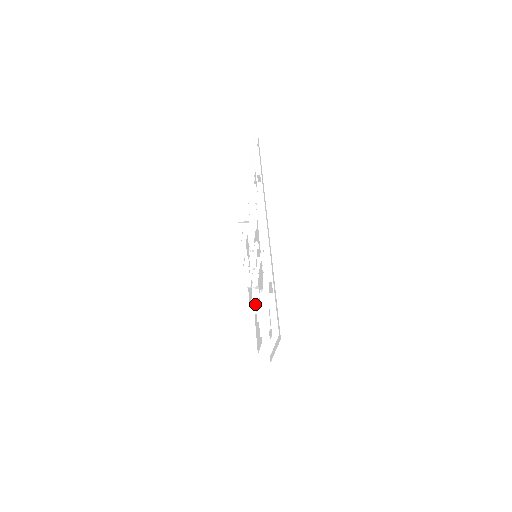
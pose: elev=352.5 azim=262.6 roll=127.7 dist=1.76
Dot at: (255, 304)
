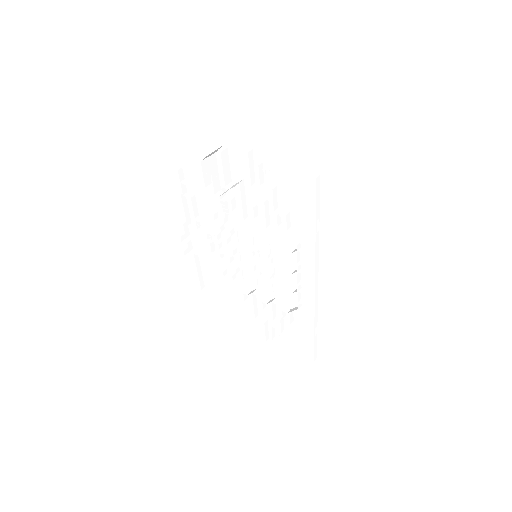
Dot at: (233, 278)
